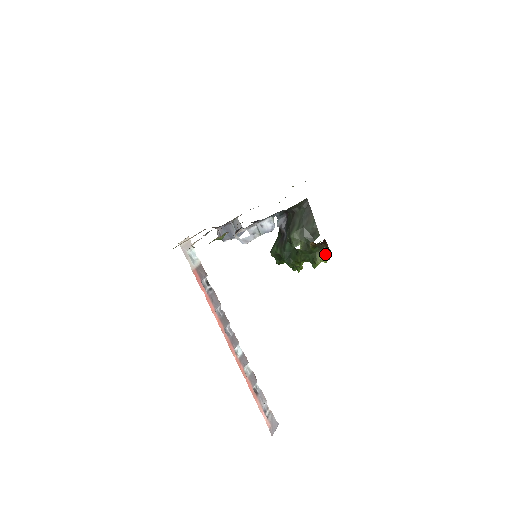
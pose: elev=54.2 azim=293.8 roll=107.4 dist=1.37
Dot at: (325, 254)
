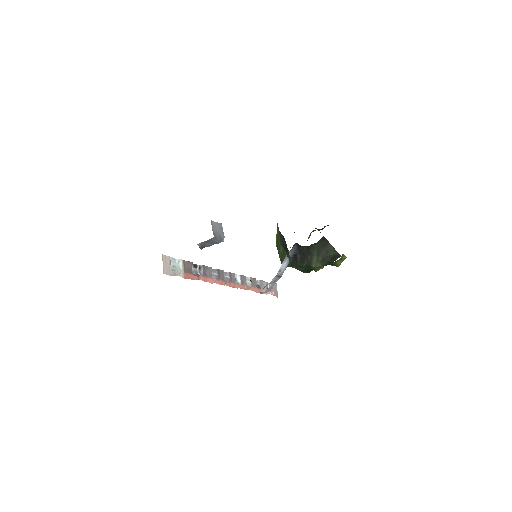
Dot at: (344, 258)
